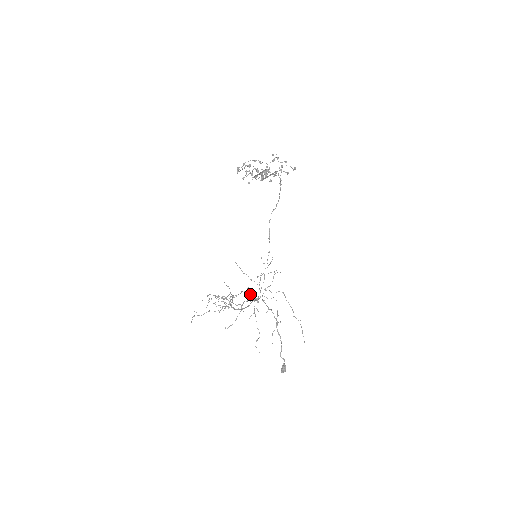
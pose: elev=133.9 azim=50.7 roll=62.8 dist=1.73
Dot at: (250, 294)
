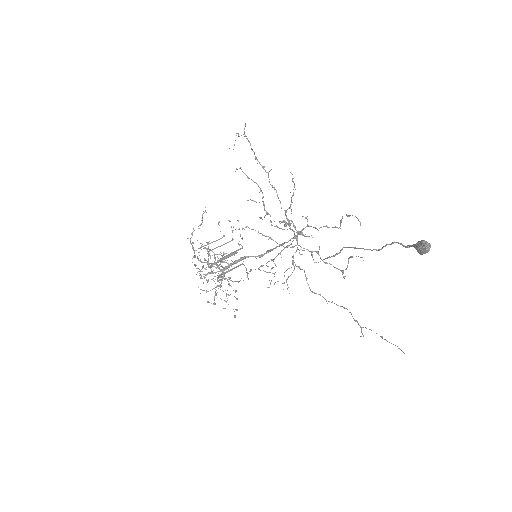
Dot at: occluded
